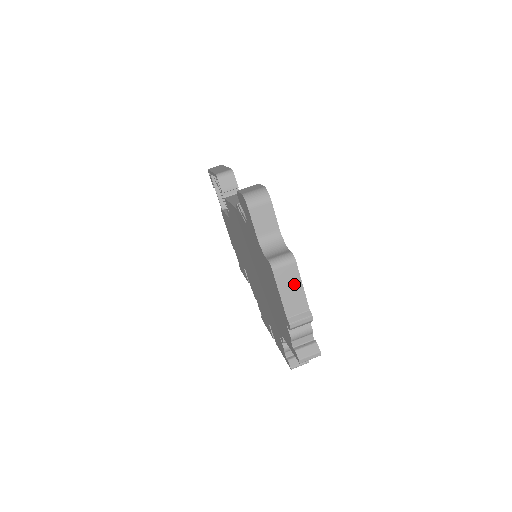
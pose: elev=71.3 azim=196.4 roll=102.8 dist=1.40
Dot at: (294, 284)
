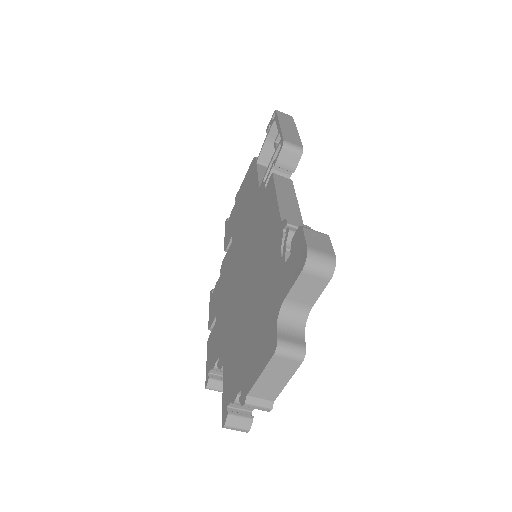
Dot at: (282, 376)
